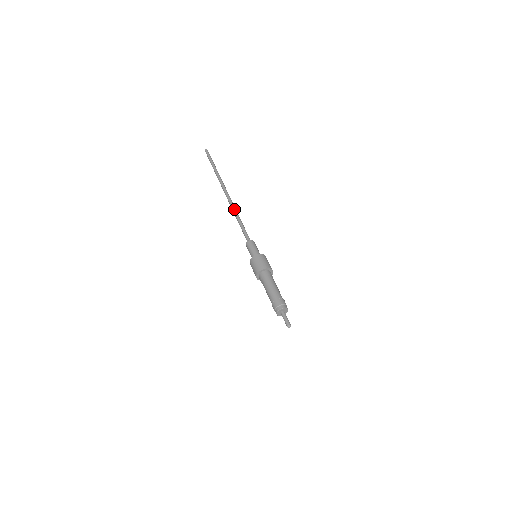
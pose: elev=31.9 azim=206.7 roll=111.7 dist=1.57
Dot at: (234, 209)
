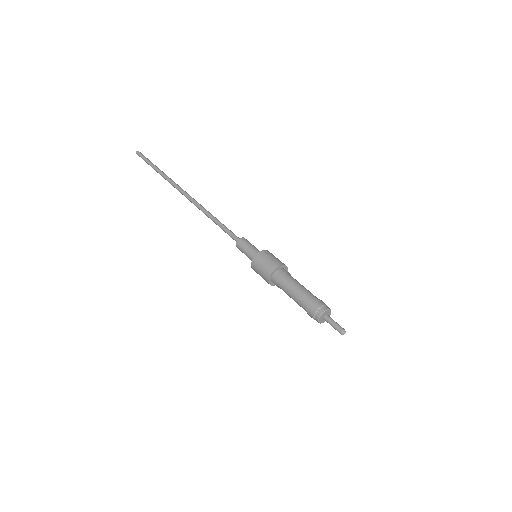
Dot at: occluded
